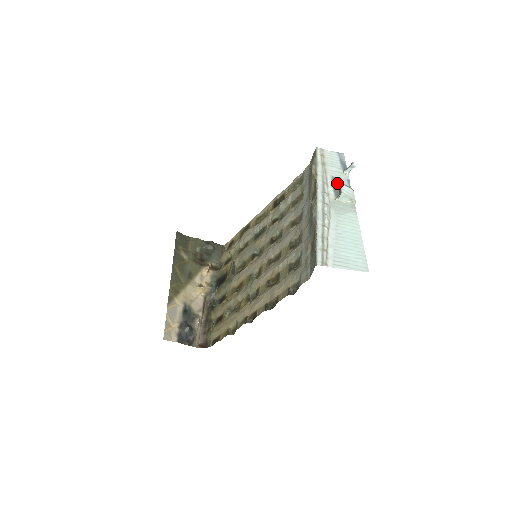
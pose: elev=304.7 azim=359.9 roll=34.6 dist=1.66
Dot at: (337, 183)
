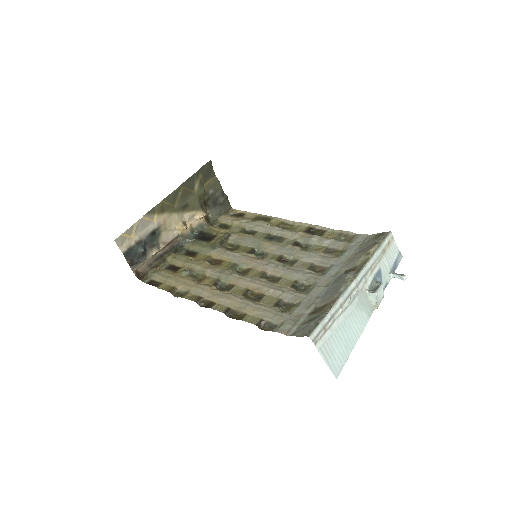
Dot at: (379, 278)
